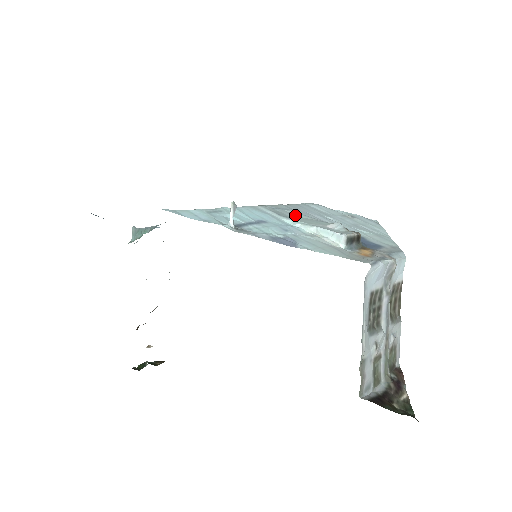
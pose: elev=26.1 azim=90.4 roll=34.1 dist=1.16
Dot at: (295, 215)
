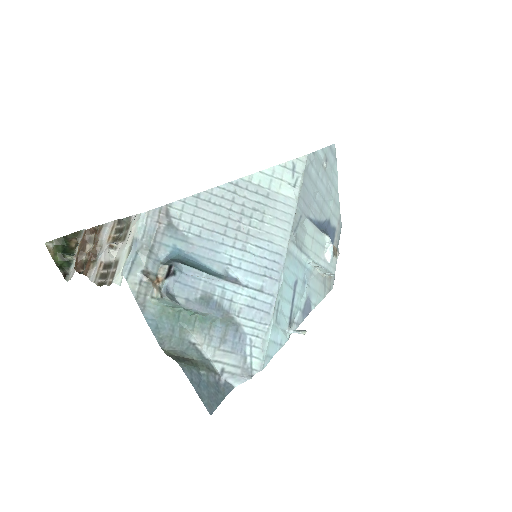
Dot at: (306, 230)
